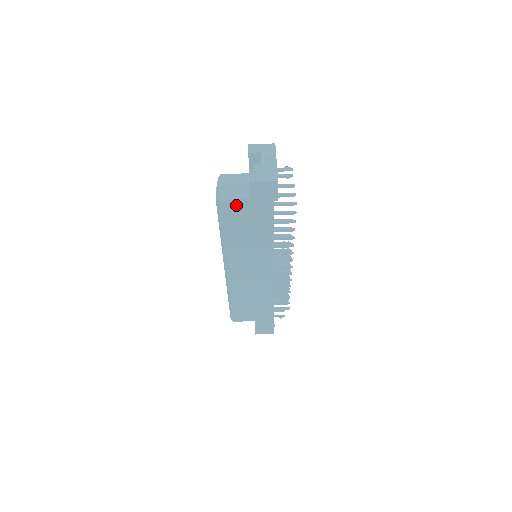
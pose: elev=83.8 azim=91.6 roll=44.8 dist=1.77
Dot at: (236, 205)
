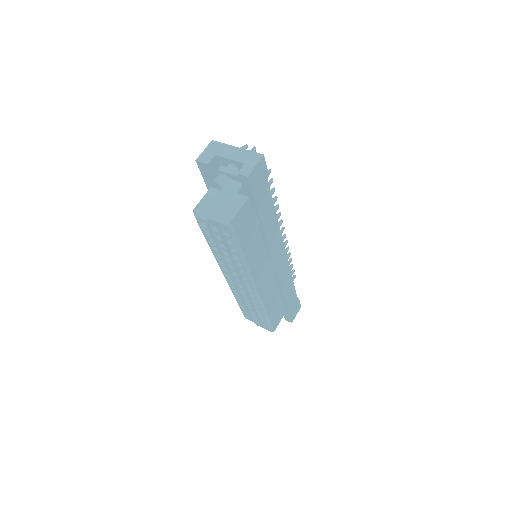
Dot at: (243, 214)
